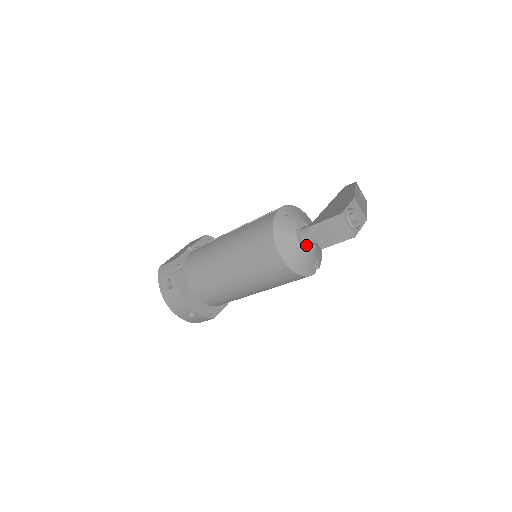
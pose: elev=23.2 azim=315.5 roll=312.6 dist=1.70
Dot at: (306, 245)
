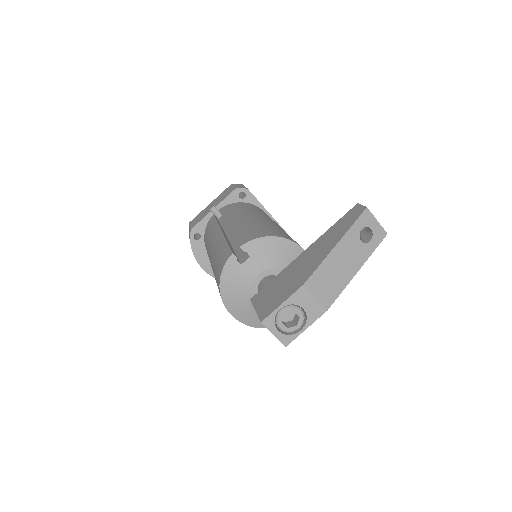
Dot at: occluded
